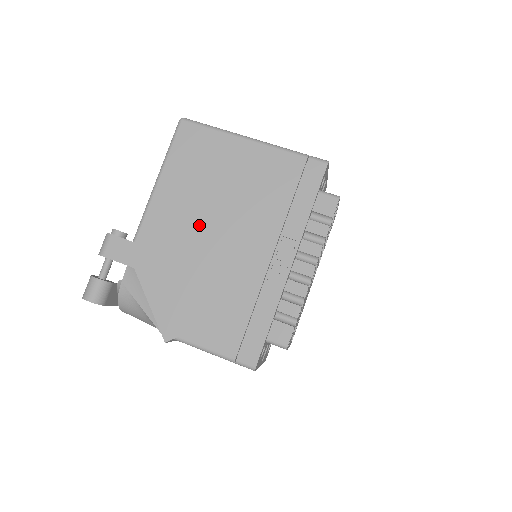
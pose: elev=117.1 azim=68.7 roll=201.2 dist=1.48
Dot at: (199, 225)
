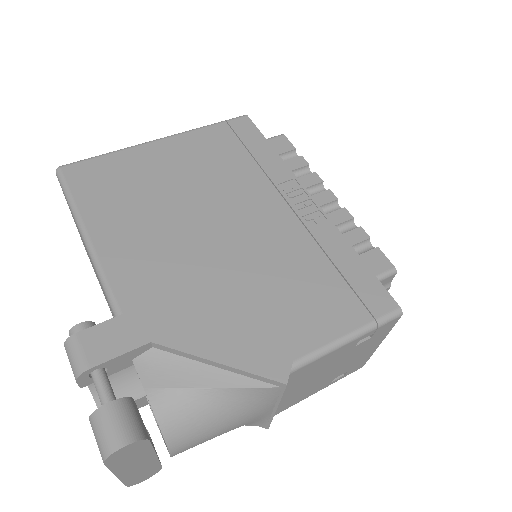
Dot at: (185, 236)
